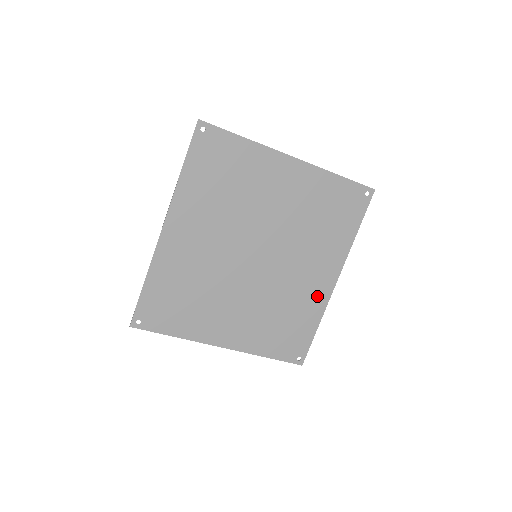
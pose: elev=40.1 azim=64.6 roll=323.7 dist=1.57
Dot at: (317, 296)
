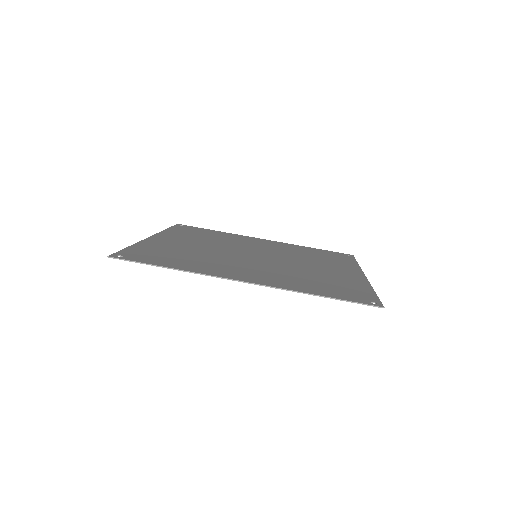
Dot at: occluded
